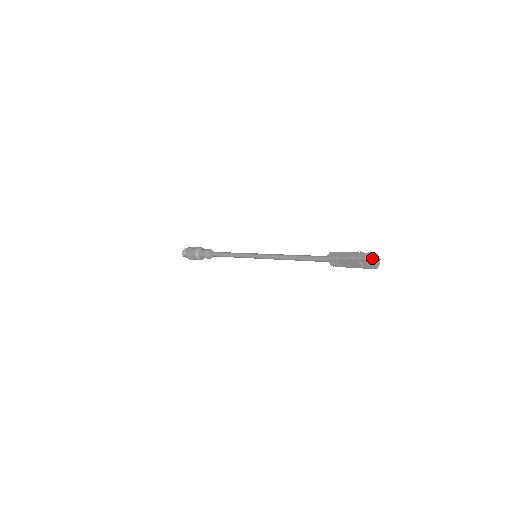
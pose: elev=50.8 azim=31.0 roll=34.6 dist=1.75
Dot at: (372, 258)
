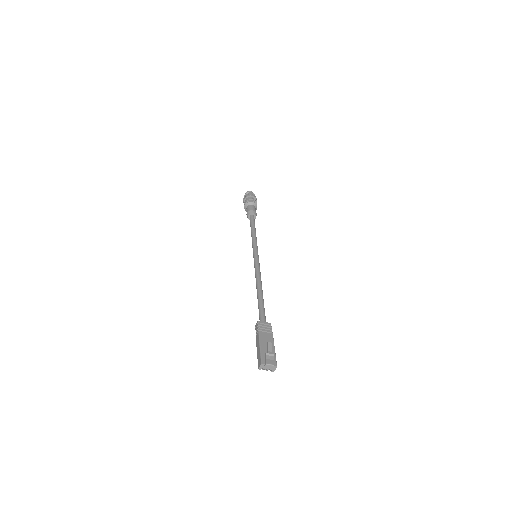
Dot at: (260, 368)
